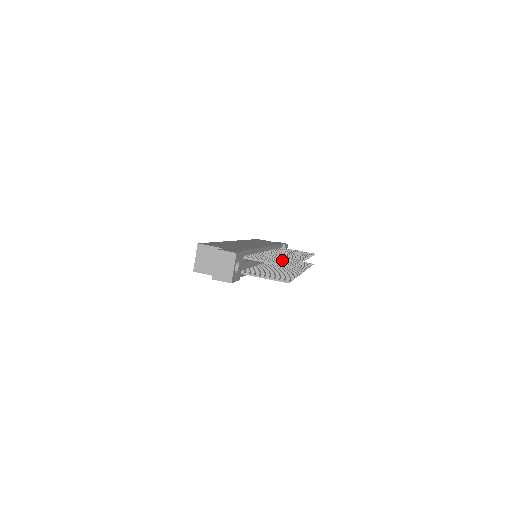
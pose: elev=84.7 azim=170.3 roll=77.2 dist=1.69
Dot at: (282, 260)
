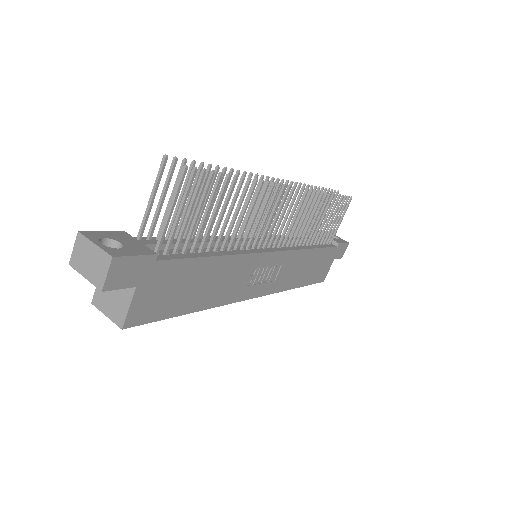
Dot at: occluded
